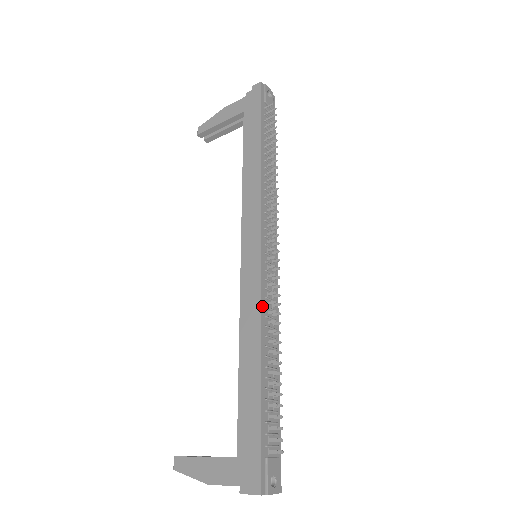
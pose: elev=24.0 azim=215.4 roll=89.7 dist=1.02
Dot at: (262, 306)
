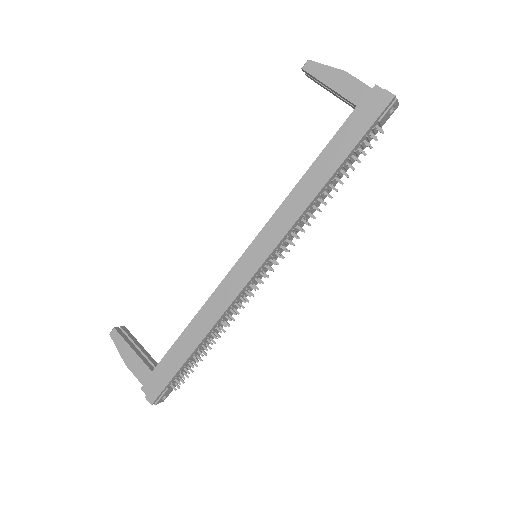
Dot at: (229, 307)
